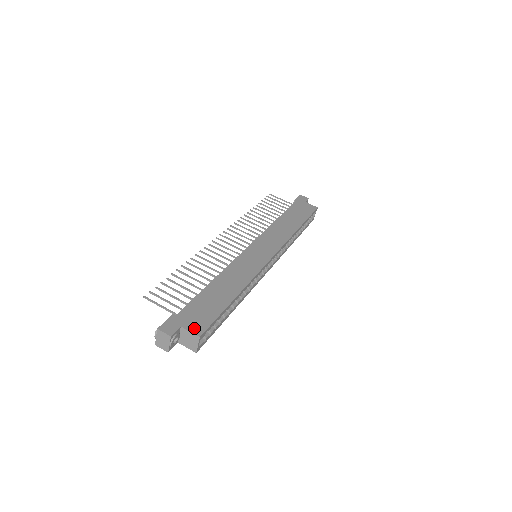
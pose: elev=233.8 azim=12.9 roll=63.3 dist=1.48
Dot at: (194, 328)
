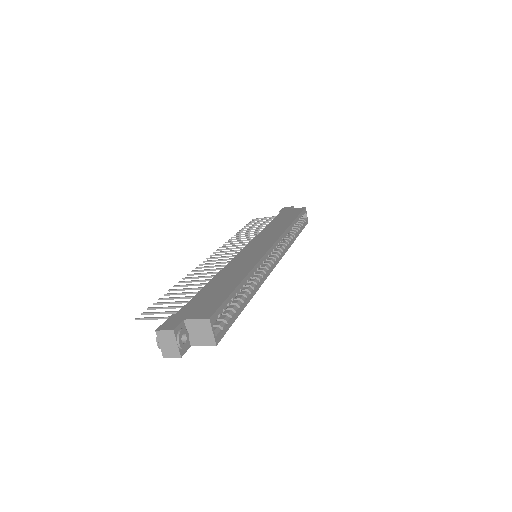
Dot at: (200, 315)
